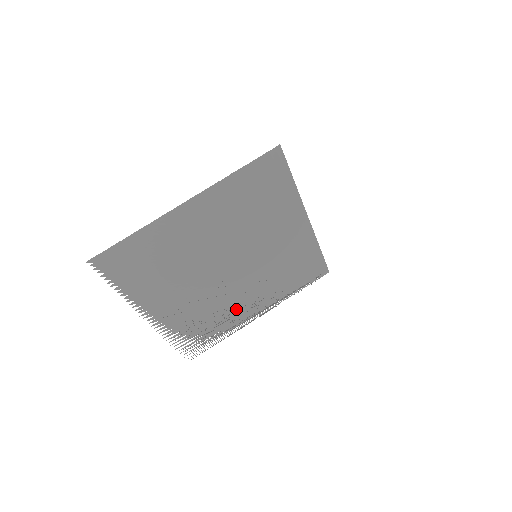
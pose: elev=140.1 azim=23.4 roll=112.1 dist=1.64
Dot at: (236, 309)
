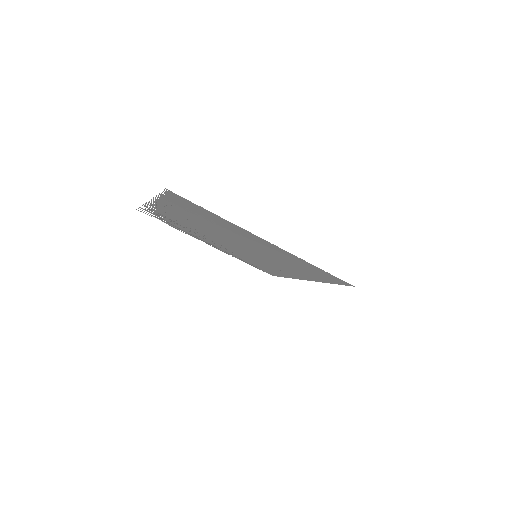
Dot at: (204, 238)
